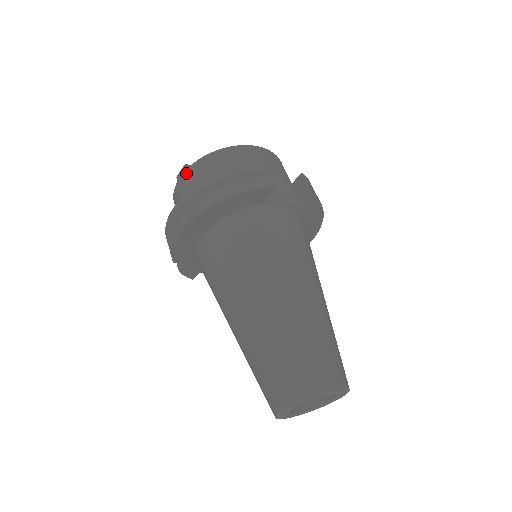
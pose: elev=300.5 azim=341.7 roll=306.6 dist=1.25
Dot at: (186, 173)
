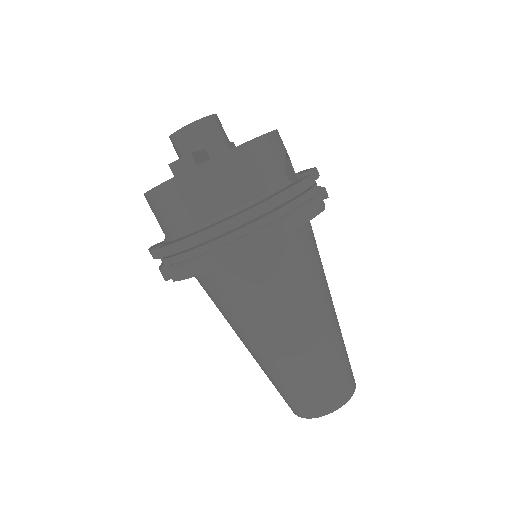
Dot at: (198, 171)
